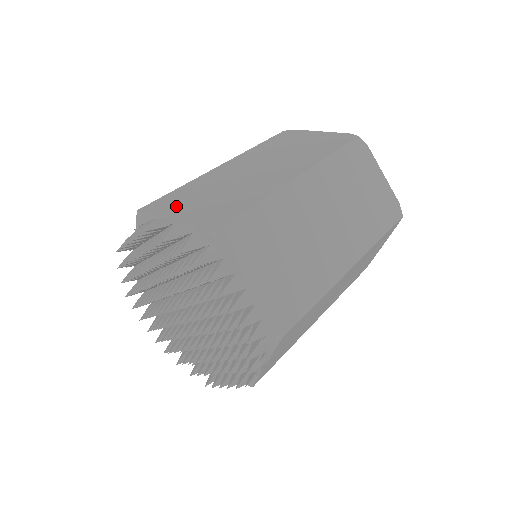
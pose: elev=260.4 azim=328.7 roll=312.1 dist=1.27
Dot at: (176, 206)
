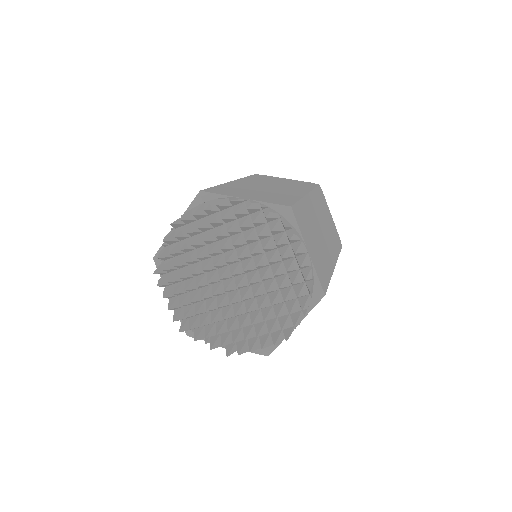
Dot at: (234, 193)
